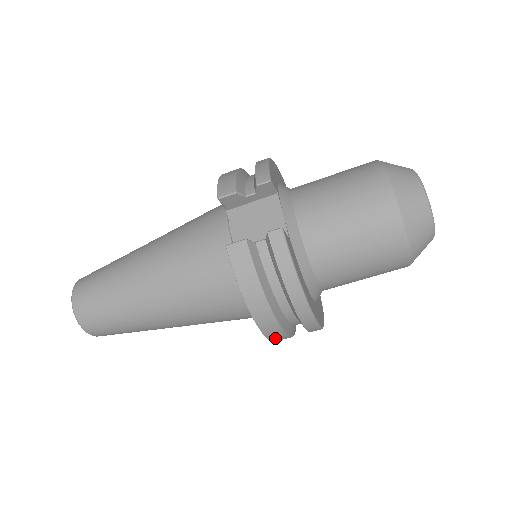
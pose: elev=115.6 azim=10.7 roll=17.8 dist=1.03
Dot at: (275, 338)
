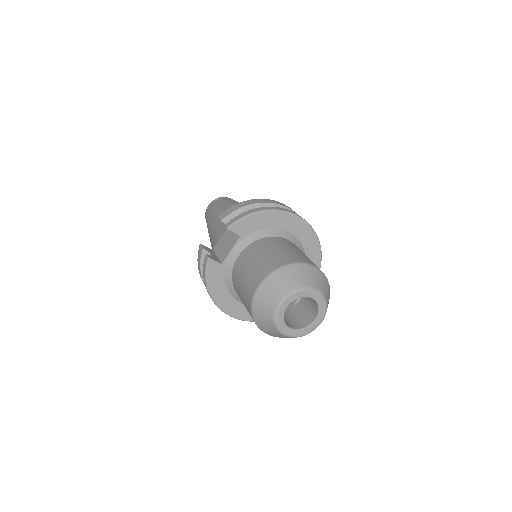
Dot at: occluded
